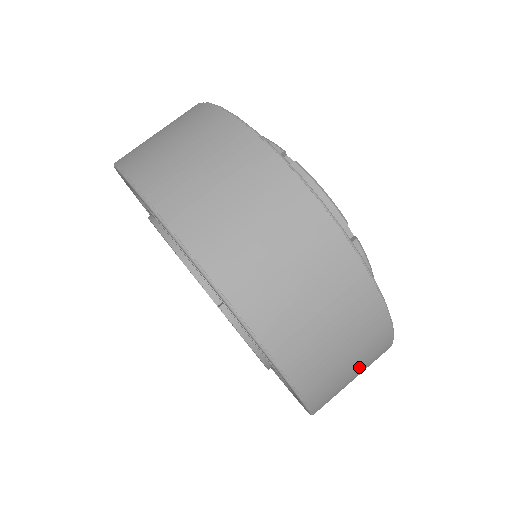
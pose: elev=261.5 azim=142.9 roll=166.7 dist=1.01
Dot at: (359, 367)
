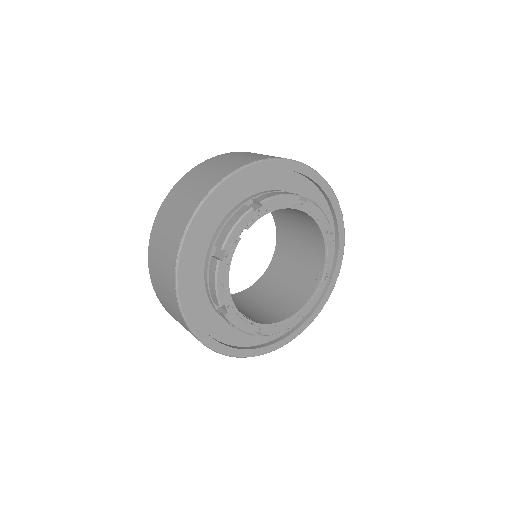
Dot at: occluded
